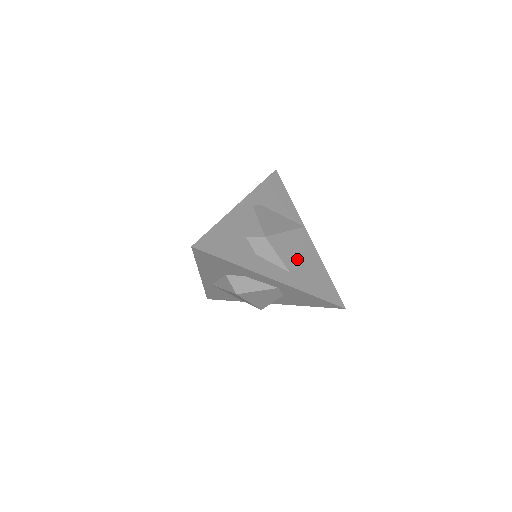
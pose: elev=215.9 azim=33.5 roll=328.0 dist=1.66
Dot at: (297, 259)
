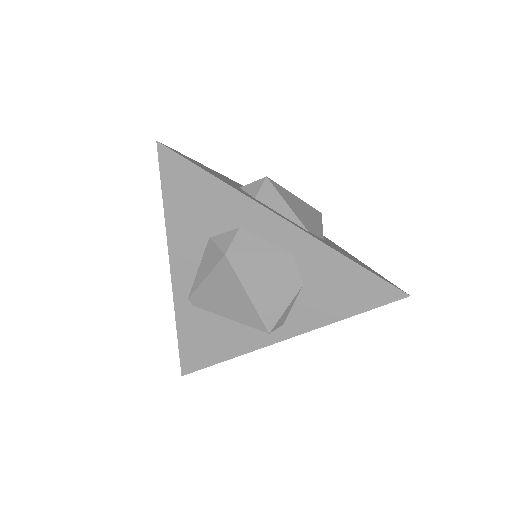
Dot at: (317, 230)
